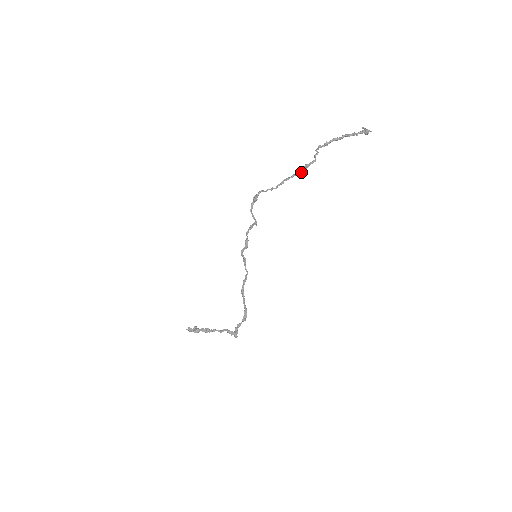
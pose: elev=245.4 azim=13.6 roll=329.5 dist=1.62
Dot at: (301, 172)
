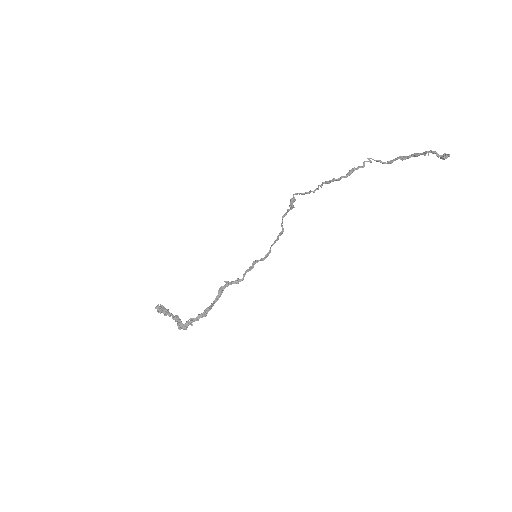
Dot at: (342, 176)
